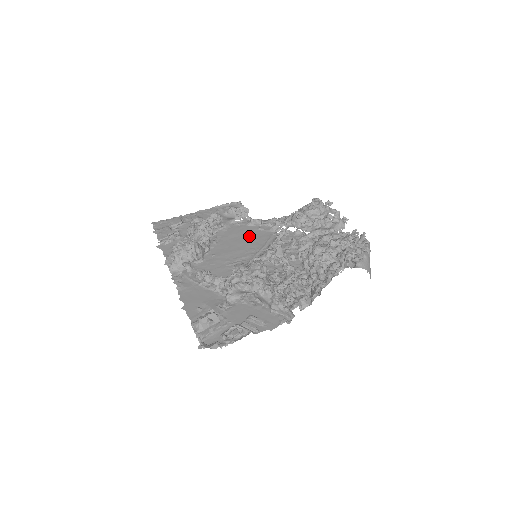
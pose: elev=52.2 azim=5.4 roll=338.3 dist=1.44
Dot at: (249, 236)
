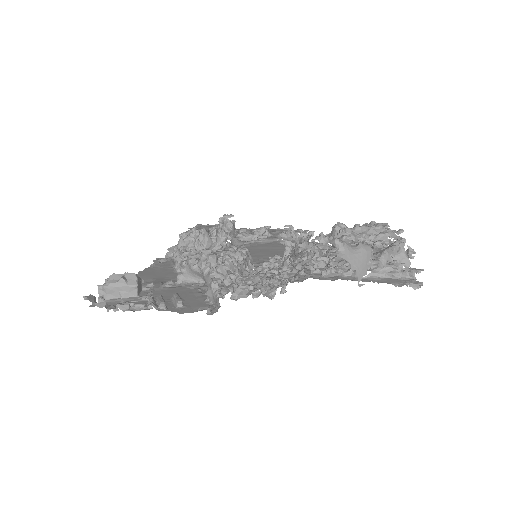
Dot at: (280, 251)
